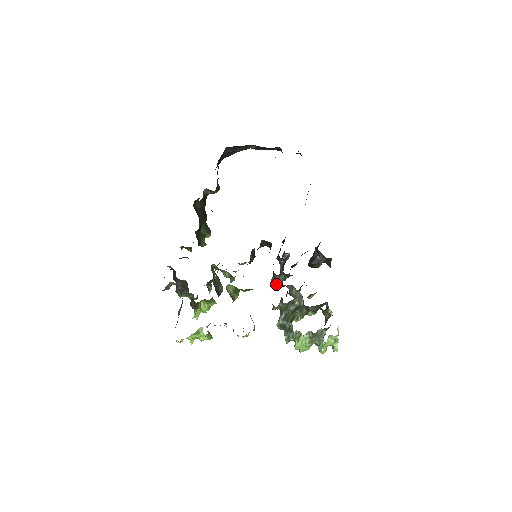
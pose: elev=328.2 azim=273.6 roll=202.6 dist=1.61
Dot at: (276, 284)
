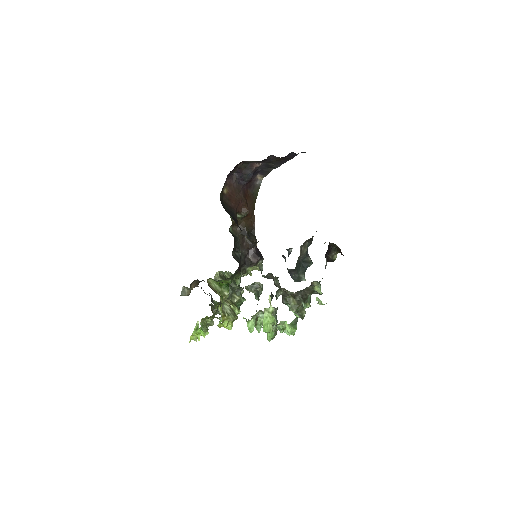
Dot at: (267, 278)
